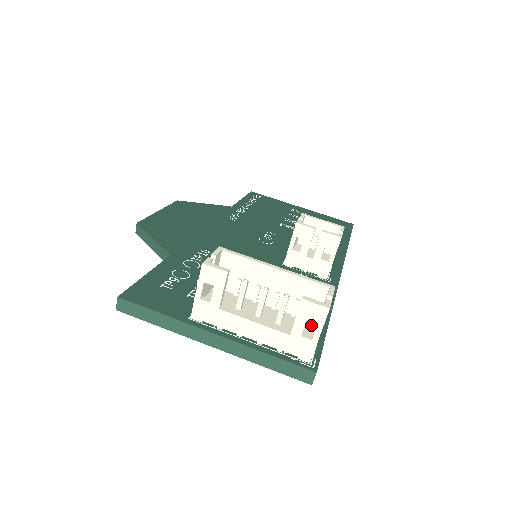
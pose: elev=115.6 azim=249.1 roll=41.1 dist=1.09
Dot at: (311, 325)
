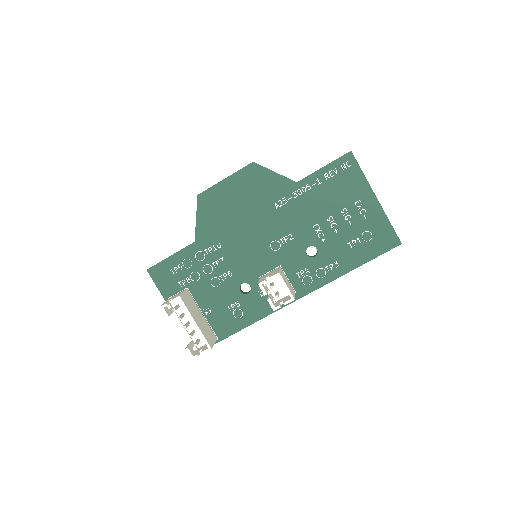
Dot at: occluded
